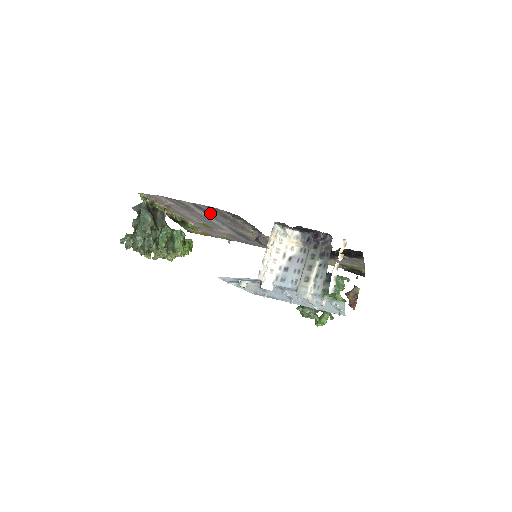
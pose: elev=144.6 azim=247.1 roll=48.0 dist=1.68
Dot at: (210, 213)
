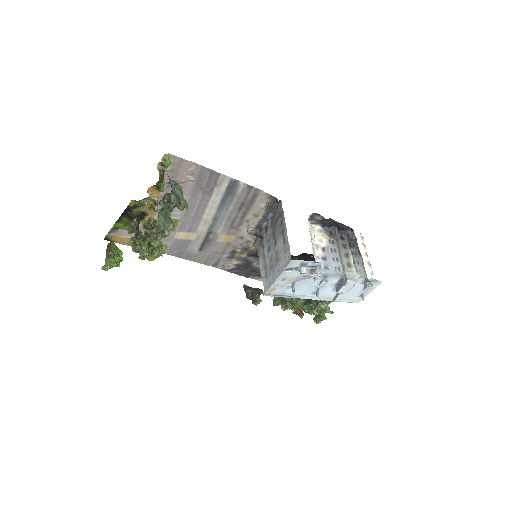
Dot at: (230, 199)
